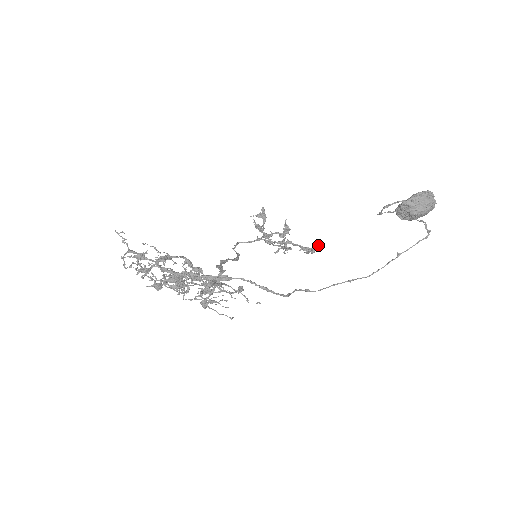
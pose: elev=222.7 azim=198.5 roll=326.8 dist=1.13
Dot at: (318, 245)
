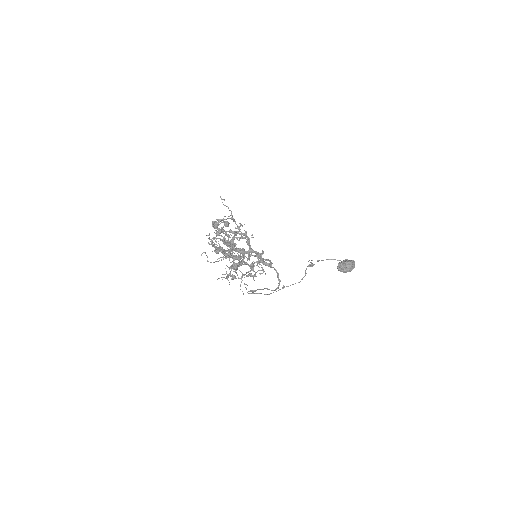
Dot at: occluded
